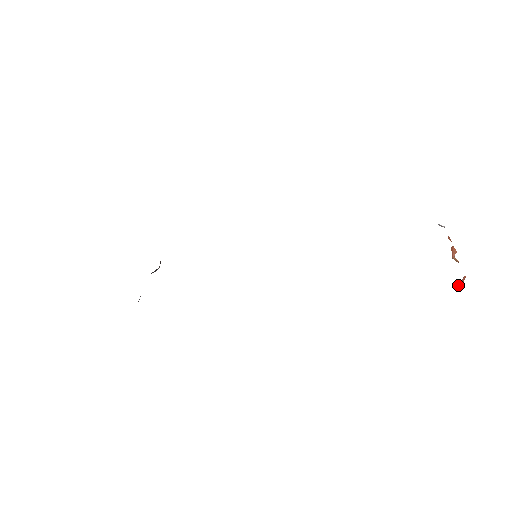
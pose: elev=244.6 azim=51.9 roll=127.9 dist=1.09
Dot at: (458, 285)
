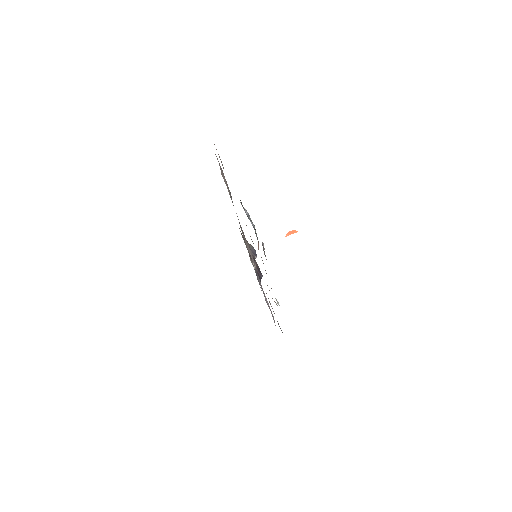
Dot at: occluded
